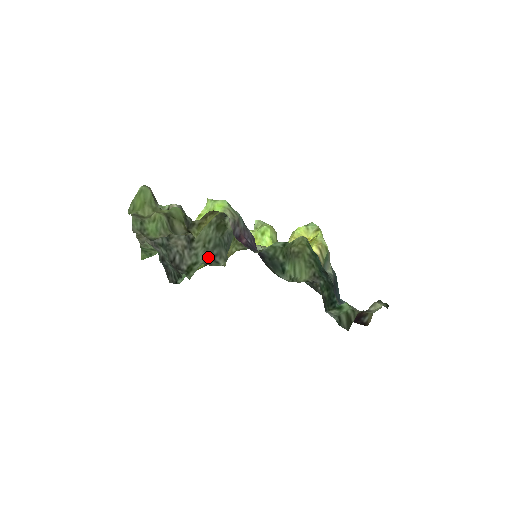
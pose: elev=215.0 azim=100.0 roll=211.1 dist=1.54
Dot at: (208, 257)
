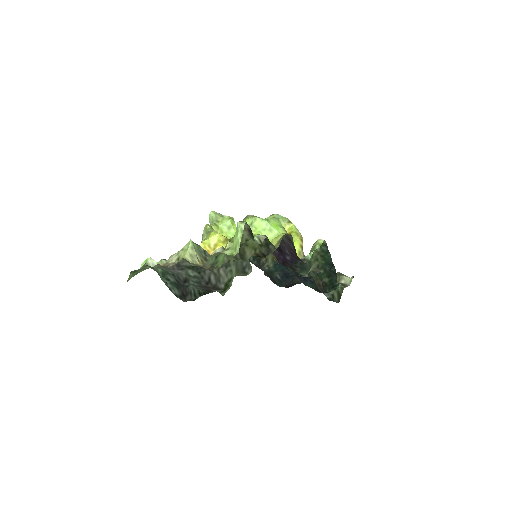
Dot at: (238, 270)
